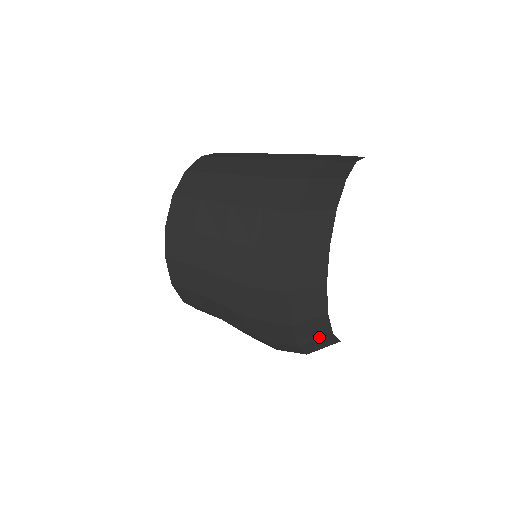
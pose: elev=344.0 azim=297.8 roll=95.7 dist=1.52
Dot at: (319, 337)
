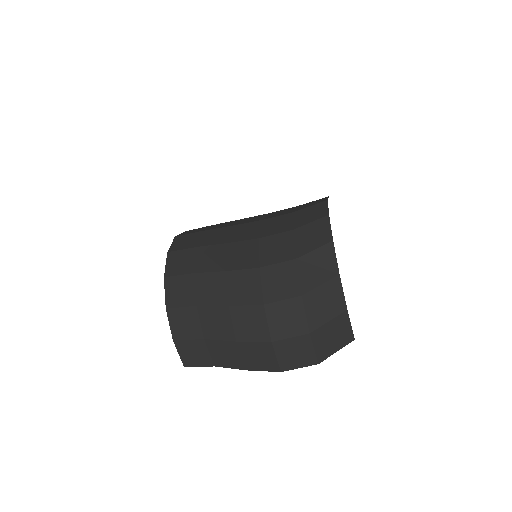
Dot at: (325, 279)
